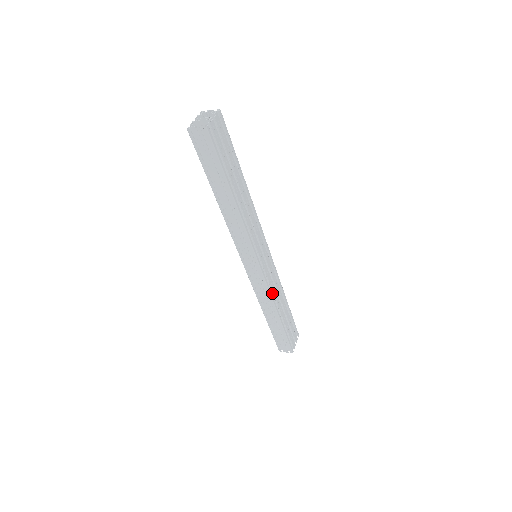
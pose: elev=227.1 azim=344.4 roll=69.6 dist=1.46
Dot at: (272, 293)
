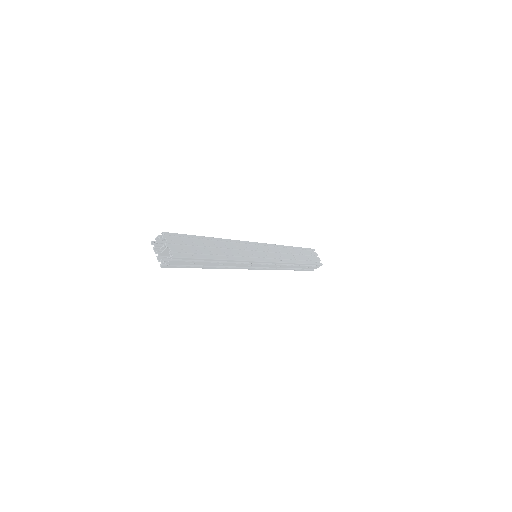
Dot at: (284, 259)
